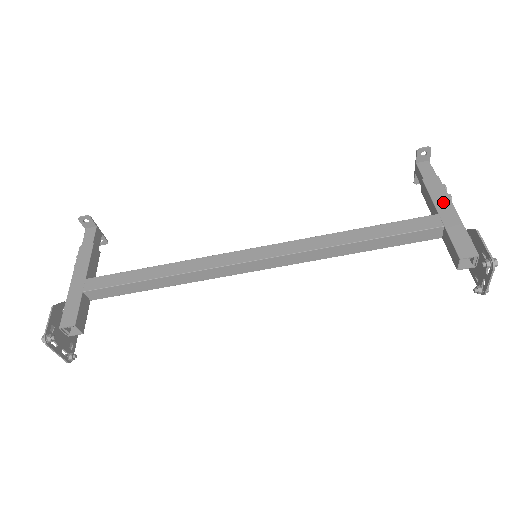
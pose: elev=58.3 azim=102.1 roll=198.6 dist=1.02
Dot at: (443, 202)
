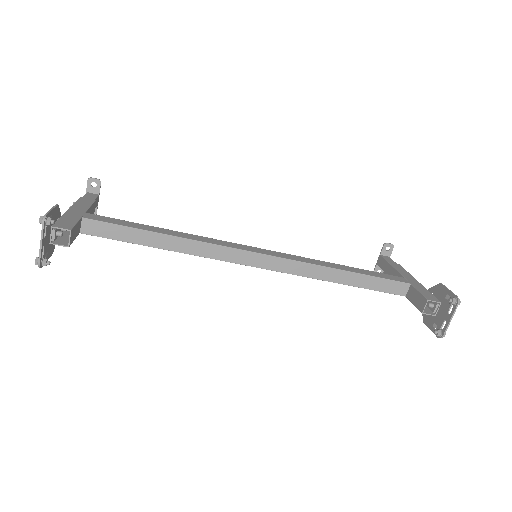
Dot at: (406, 274)
